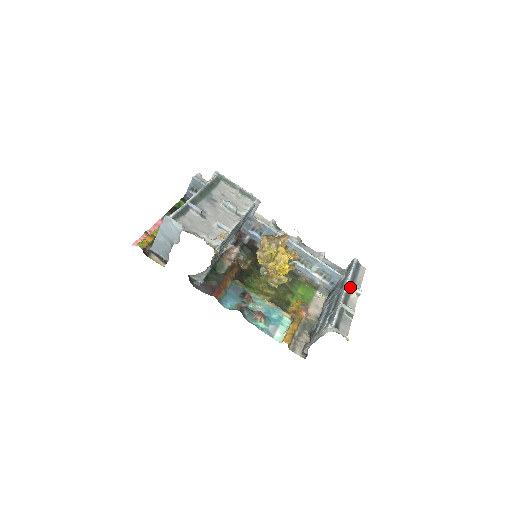
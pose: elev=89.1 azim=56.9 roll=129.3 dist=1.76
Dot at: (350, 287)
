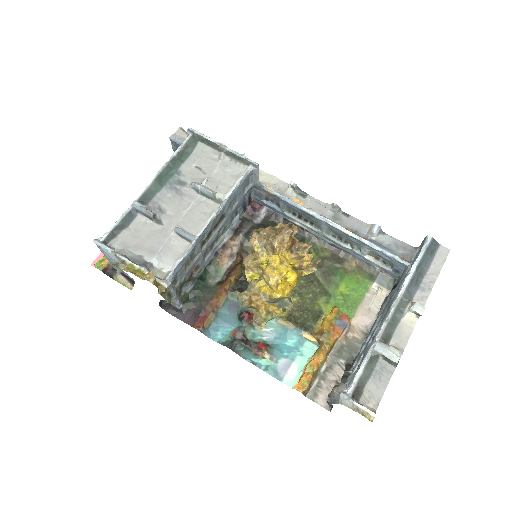
Dot at: (403, 302)
